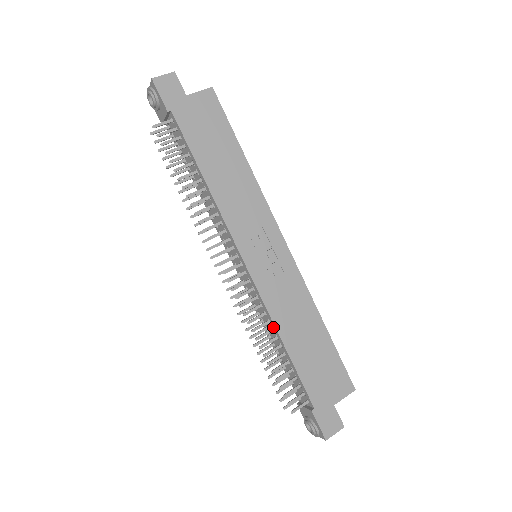
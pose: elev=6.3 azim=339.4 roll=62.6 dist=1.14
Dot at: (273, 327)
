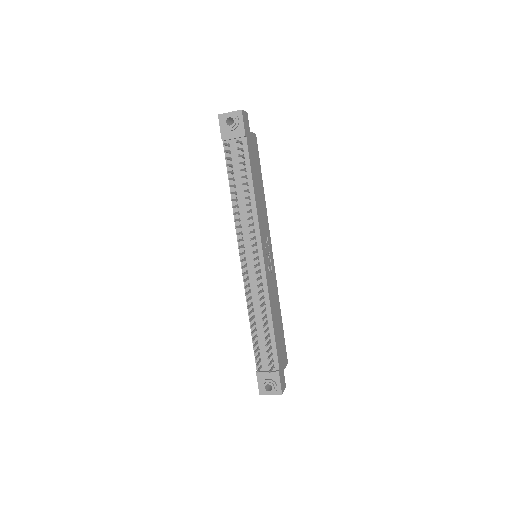
Dot at: (267, 307)
